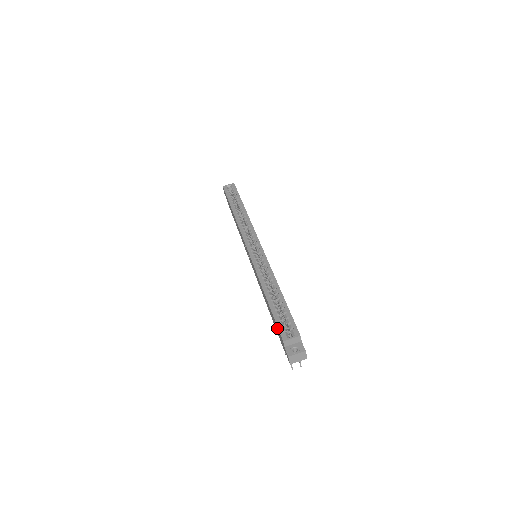
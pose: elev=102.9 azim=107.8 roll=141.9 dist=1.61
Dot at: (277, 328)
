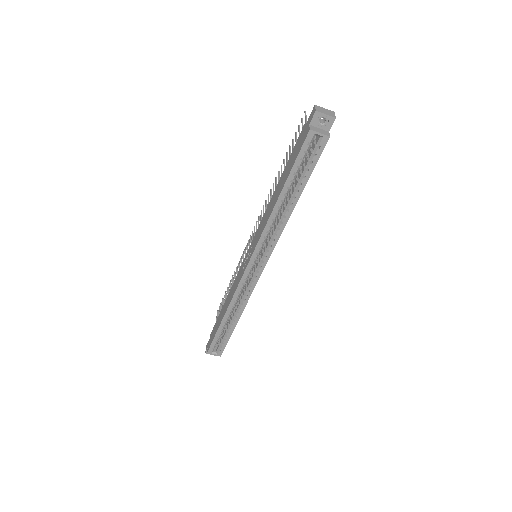
Dot at: (212, 339)
